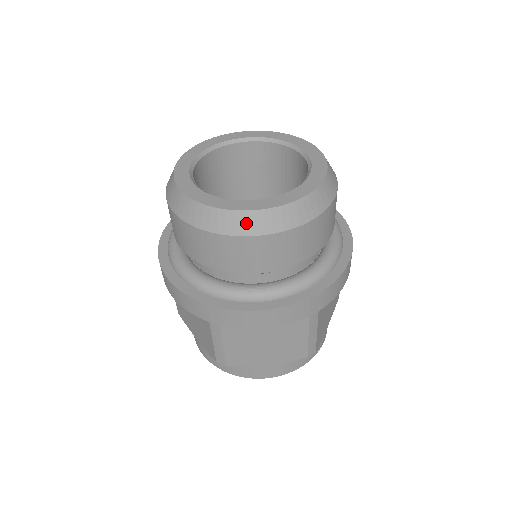
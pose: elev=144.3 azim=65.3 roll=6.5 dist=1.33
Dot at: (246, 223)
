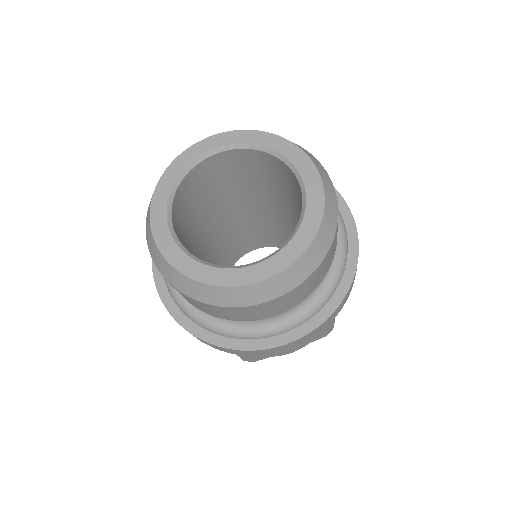
Dot at: (253, 294)
